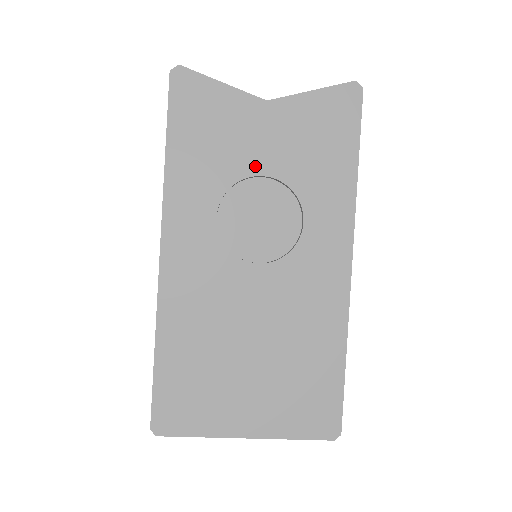
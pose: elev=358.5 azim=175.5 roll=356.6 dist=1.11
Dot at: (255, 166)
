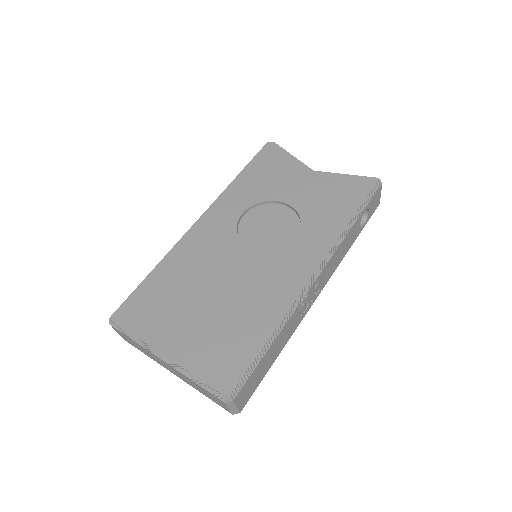
Dot at: (284, 197)
